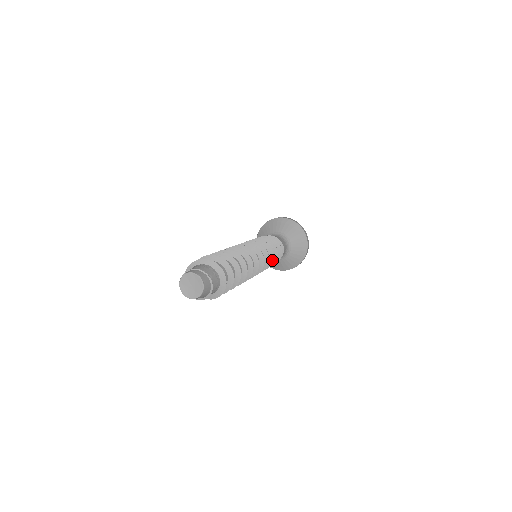
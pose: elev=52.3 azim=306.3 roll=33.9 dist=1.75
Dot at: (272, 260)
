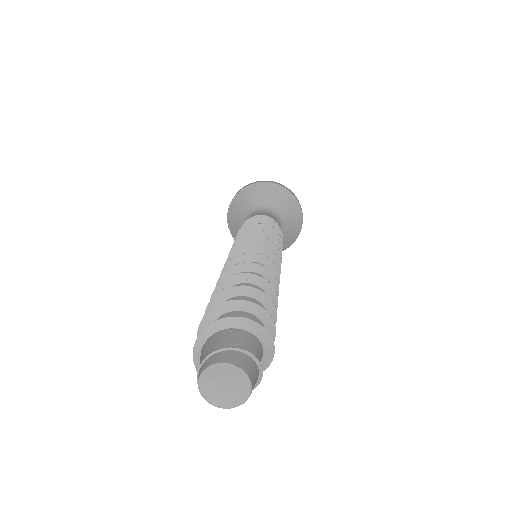
Dot at: (278, 244)
